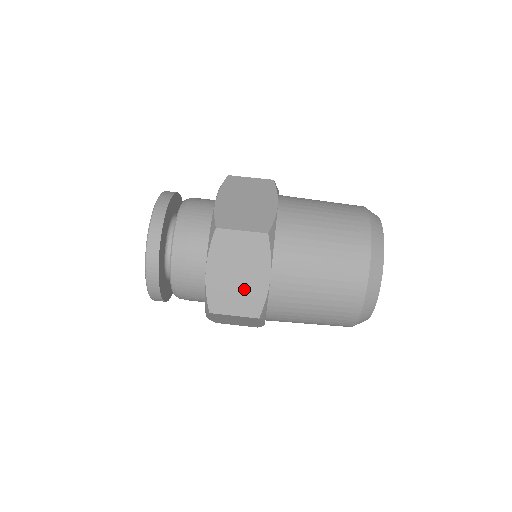
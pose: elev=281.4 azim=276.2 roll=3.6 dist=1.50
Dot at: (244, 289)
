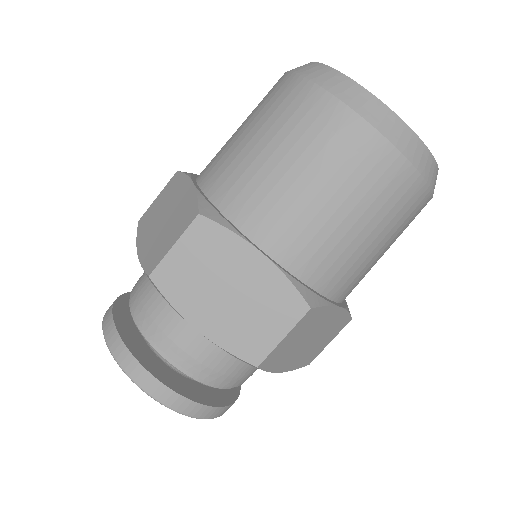
Dot at: (324, 334)
